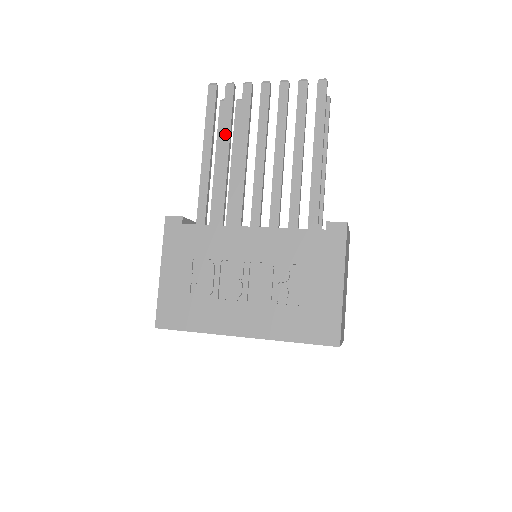
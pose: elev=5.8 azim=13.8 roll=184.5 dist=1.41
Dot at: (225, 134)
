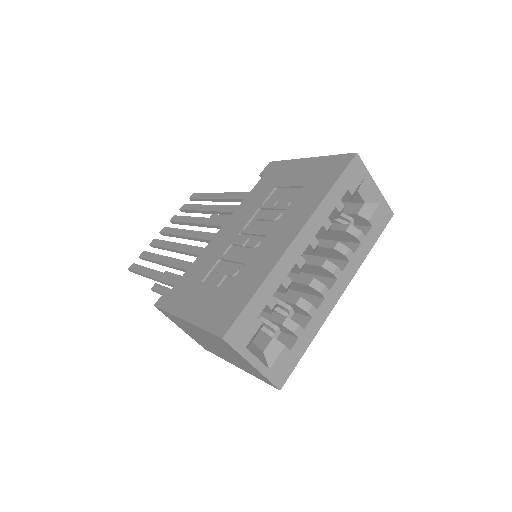
Dot at: (159, 259)
